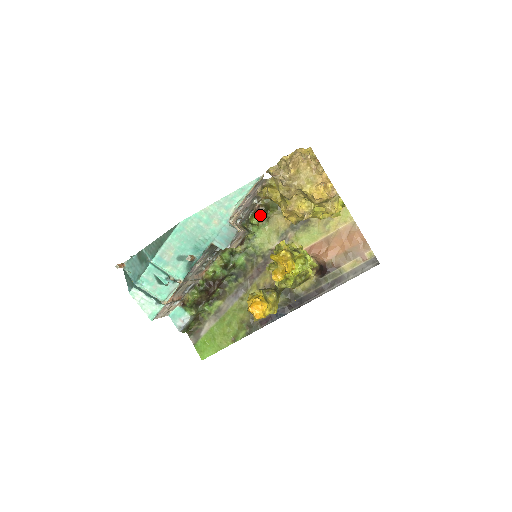
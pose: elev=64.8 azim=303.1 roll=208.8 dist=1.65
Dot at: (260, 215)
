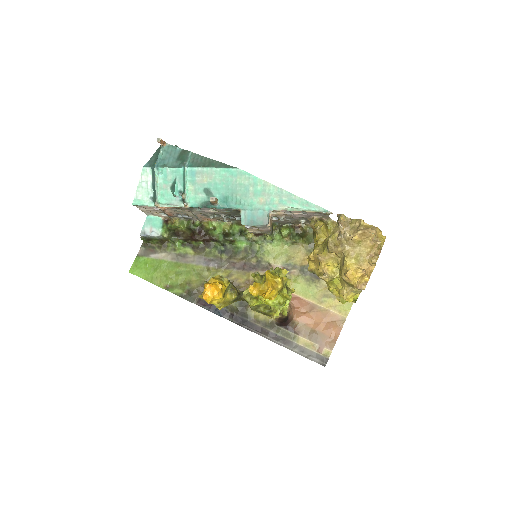
Dot at: (293, 233)
